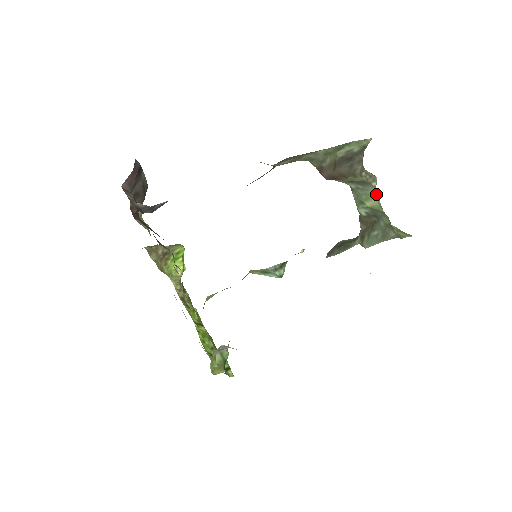
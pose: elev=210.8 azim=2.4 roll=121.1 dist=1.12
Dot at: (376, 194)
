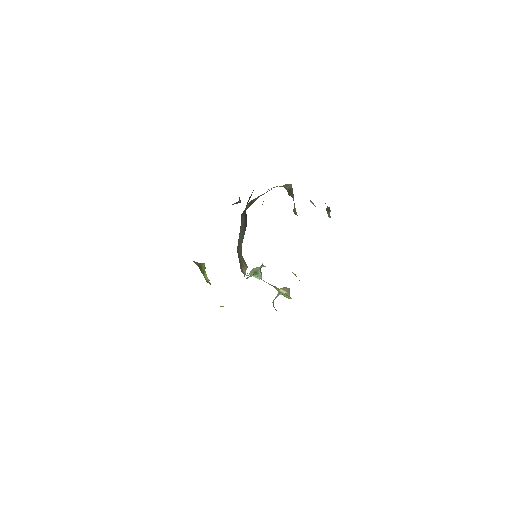
Dot at: occluded
